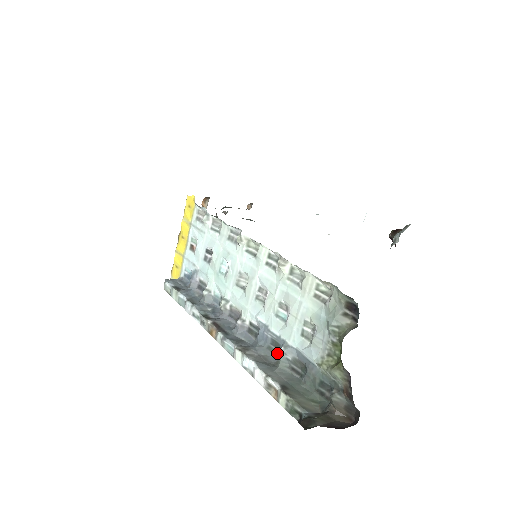
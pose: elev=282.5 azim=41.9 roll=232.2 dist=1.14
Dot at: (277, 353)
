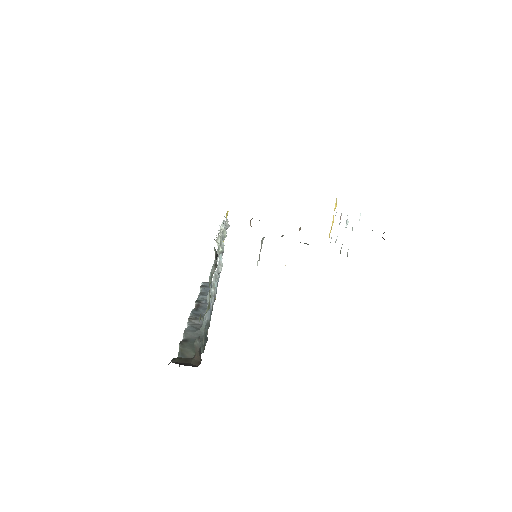
Dot at: occluded
